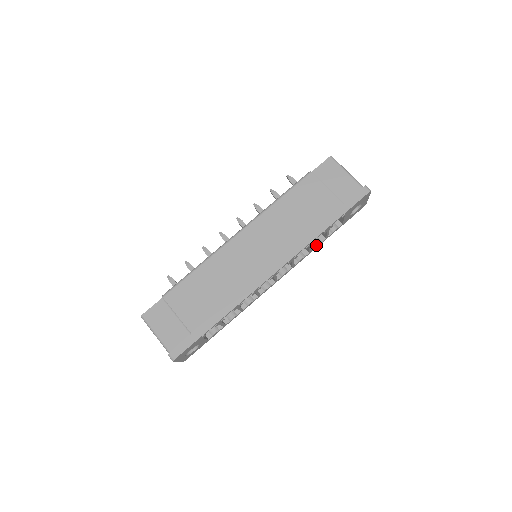
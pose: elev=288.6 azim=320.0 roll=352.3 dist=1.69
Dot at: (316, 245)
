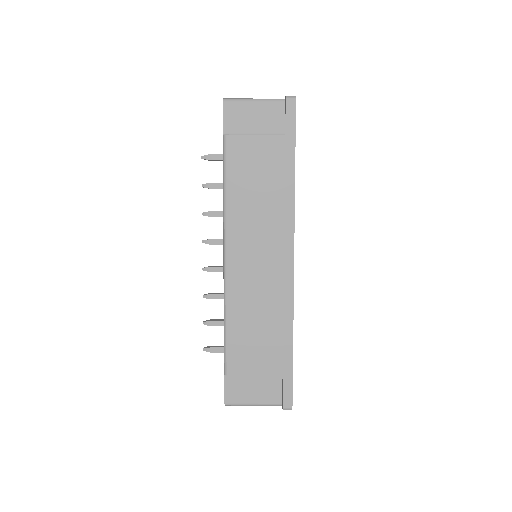
Dot at: occluded
